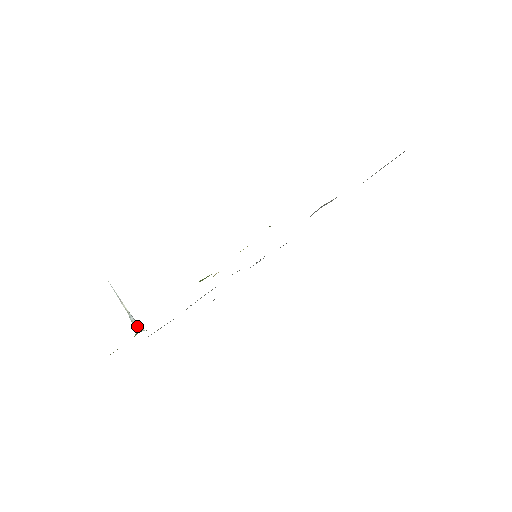
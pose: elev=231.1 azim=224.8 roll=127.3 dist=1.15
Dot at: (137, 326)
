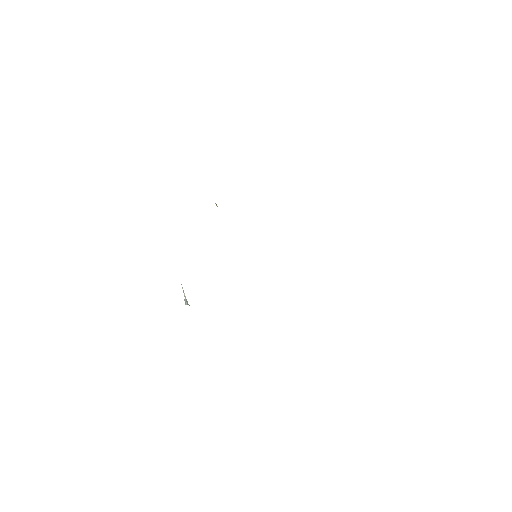
Dot at: (186, 303)
